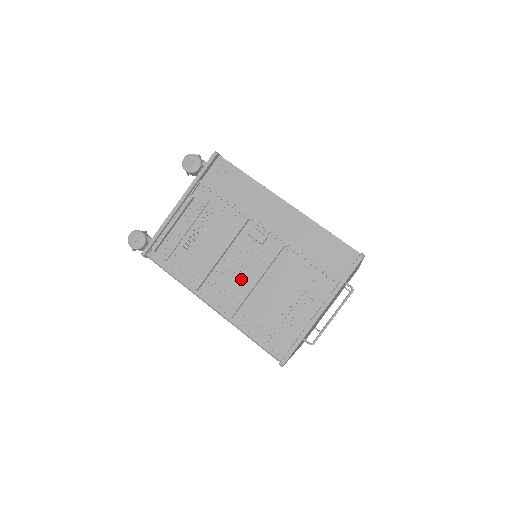
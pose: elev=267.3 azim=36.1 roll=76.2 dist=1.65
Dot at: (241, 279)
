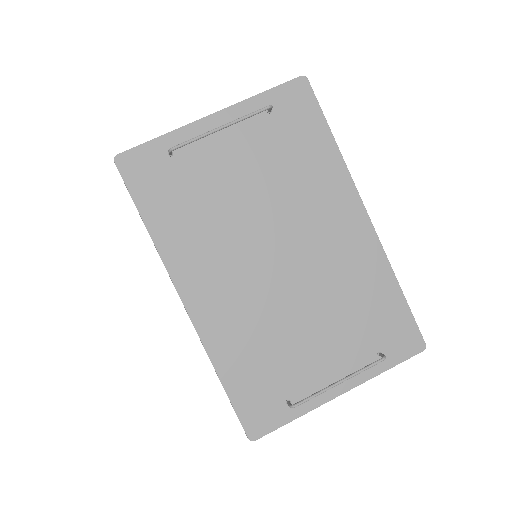
Dot at: occluded
